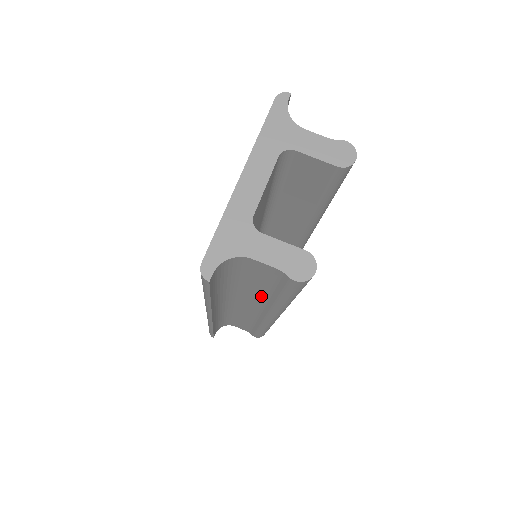
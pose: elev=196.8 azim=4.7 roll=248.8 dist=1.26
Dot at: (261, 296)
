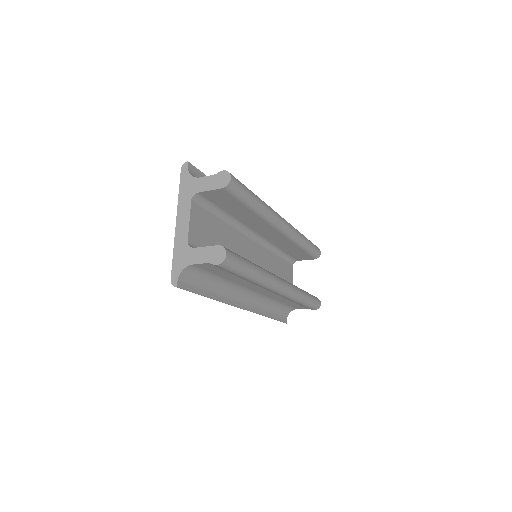
Dot at: (244, 281)
